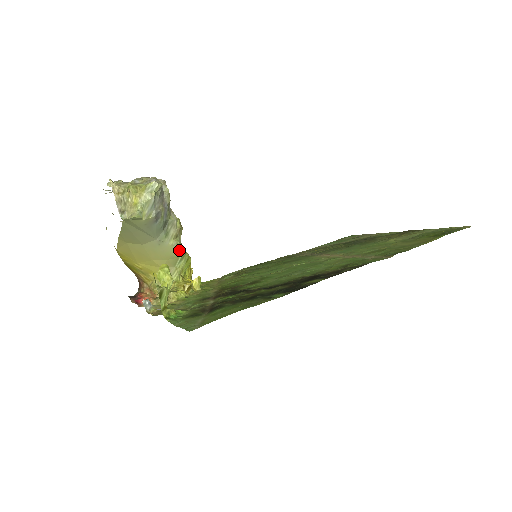
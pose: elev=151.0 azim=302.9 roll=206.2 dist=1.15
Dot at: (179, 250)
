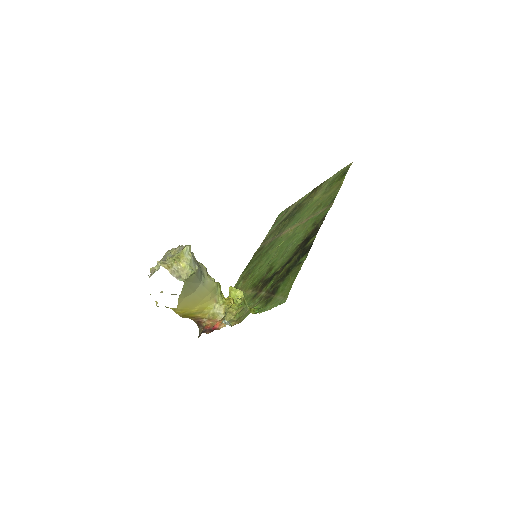
Dot at: (214, 282)
